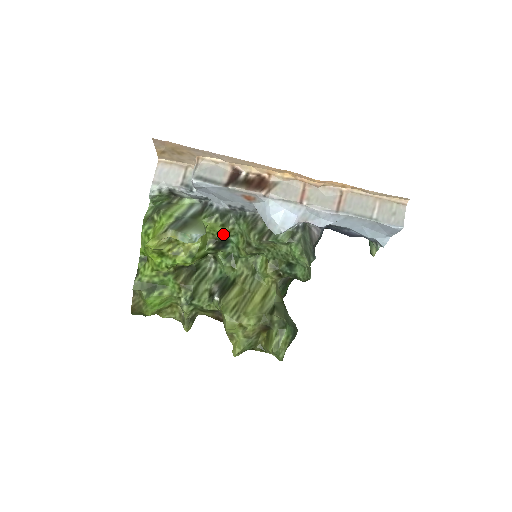
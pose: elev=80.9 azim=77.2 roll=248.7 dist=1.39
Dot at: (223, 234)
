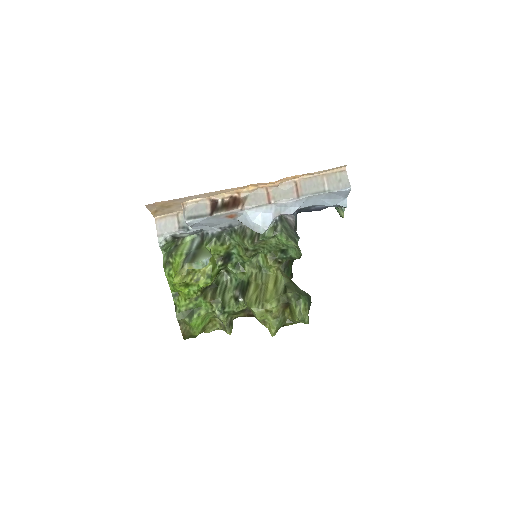
Dot at: (225, 251)
